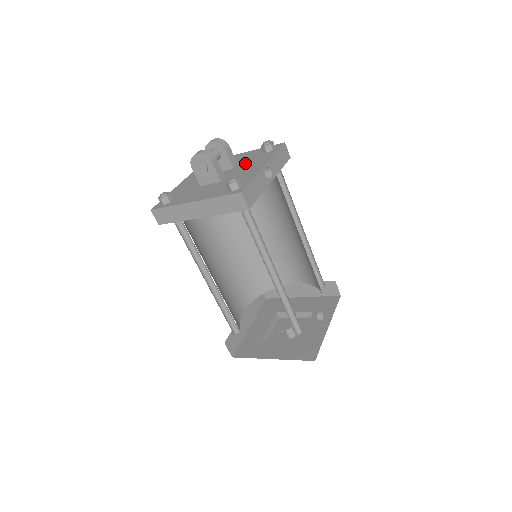
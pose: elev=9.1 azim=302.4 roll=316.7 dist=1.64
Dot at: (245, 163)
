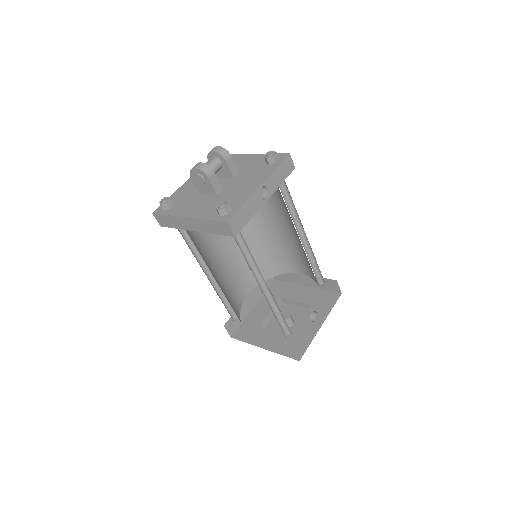
Dot at: (246, 174)
